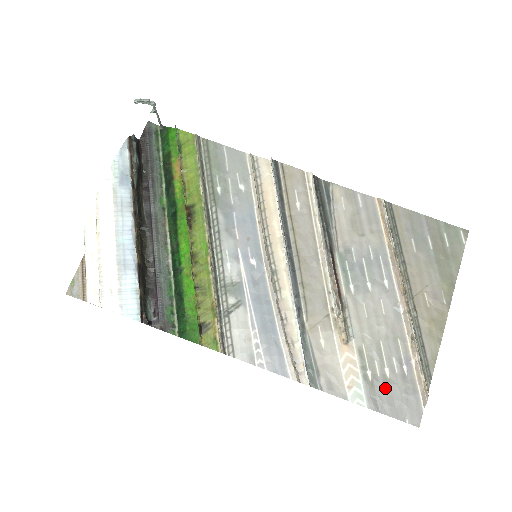
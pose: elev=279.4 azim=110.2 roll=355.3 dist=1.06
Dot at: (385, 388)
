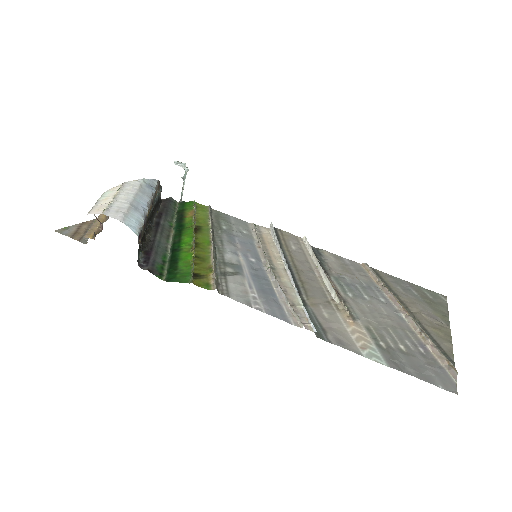
Dot at: (404, 357)
